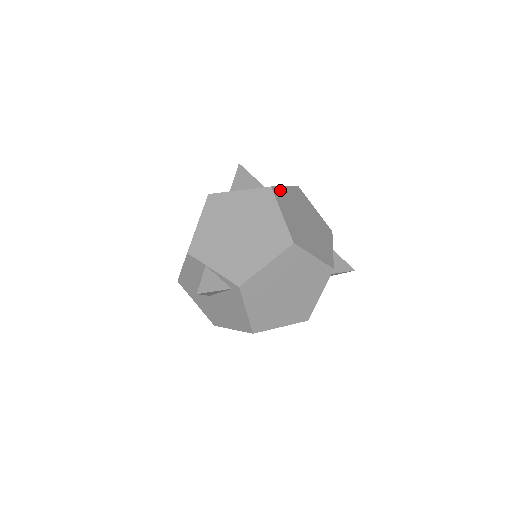
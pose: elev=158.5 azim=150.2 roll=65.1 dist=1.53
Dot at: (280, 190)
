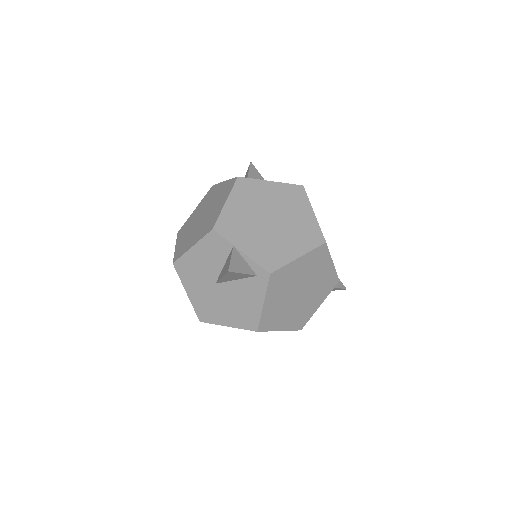
Dot at: occluded
